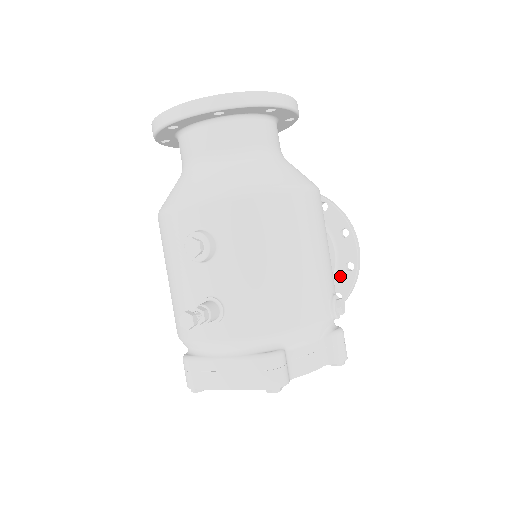
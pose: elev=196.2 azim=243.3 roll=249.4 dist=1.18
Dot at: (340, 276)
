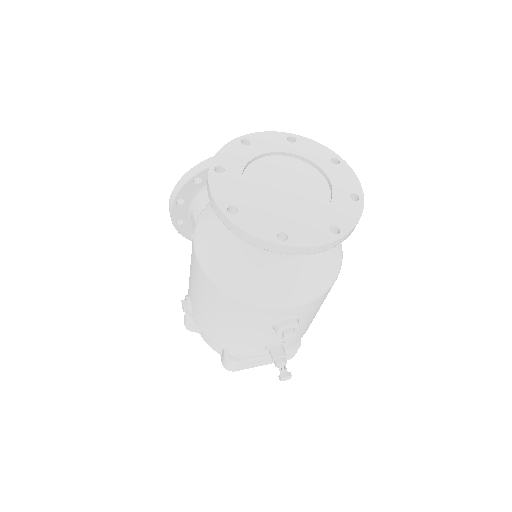
Dot at: occluded
